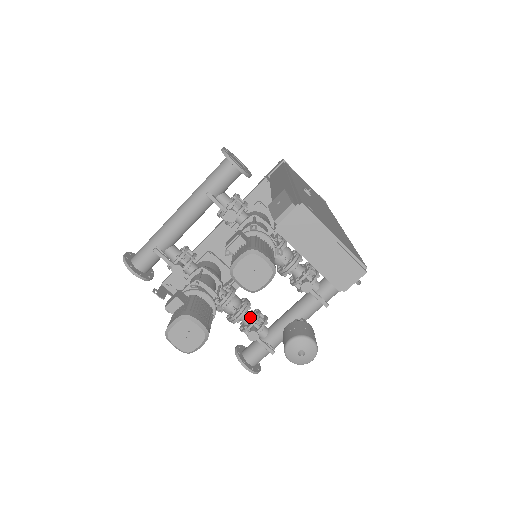
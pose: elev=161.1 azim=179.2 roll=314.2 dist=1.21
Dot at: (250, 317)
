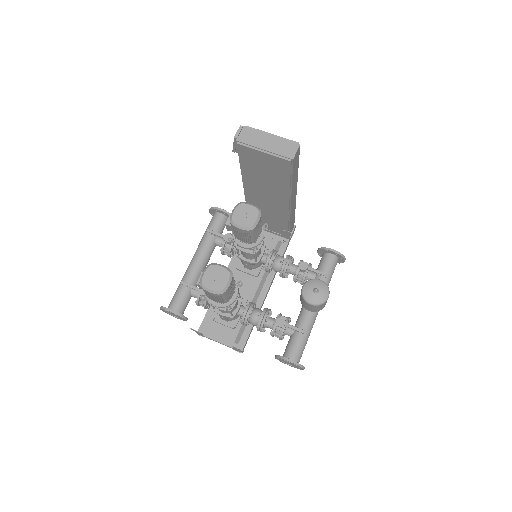
Dot at: occluded
